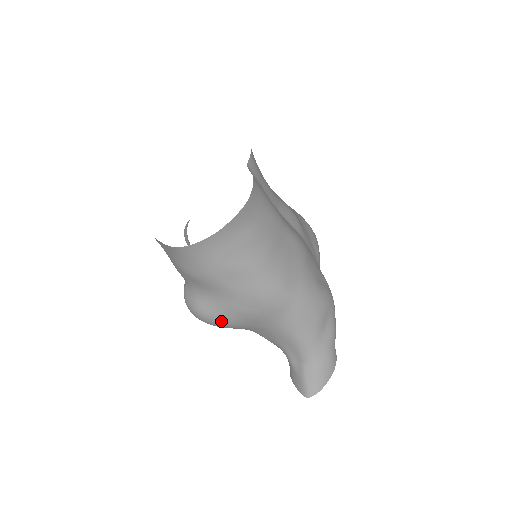
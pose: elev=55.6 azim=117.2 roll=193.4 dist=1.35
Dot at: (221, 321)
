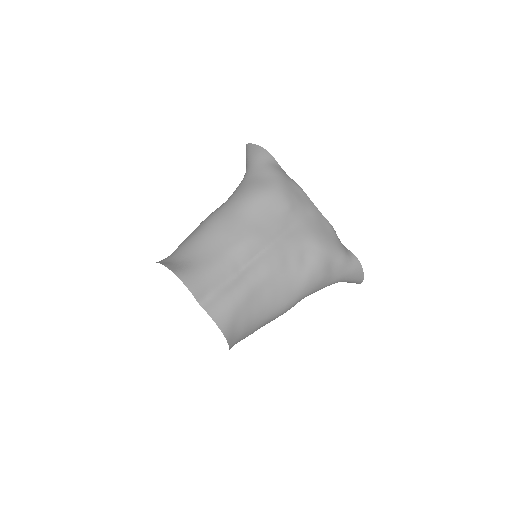
Dot at: occluded
